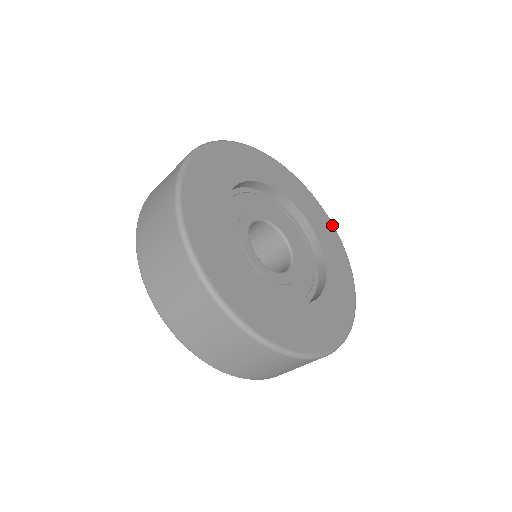
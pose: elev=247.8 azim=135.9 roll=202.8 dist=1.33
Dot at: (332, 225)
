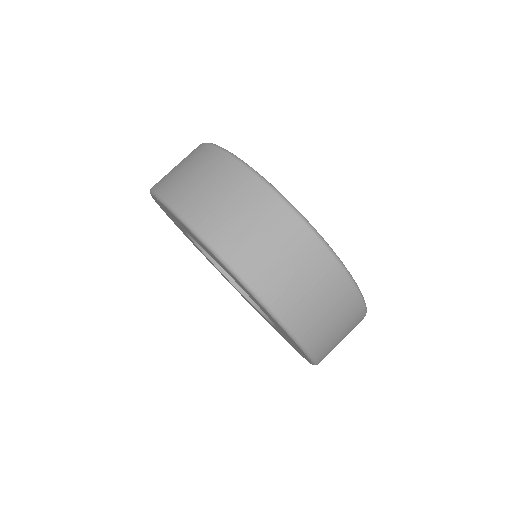
Dot at: occluded
